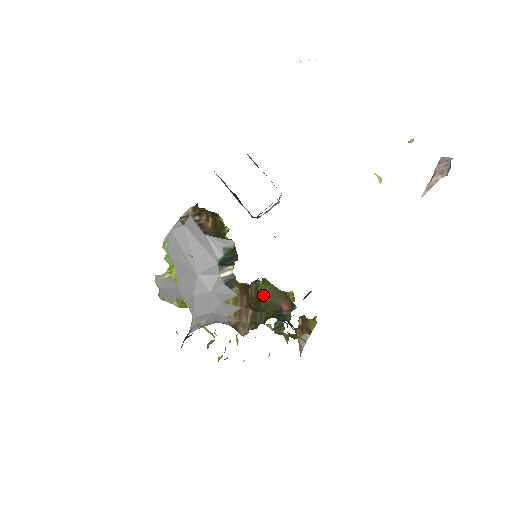
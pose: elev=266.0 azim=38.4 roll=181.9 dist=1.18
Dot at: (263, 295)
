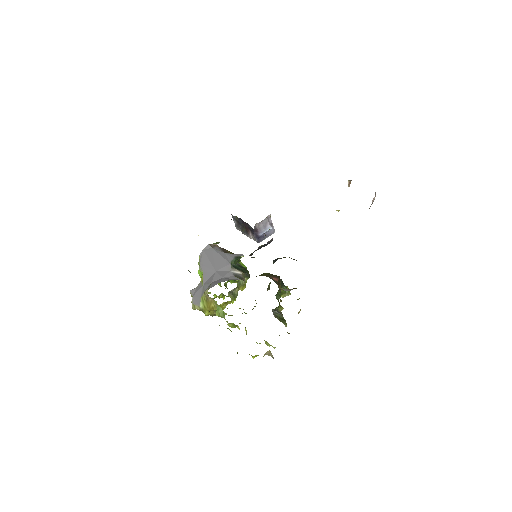
Dot at: (259, 275)
